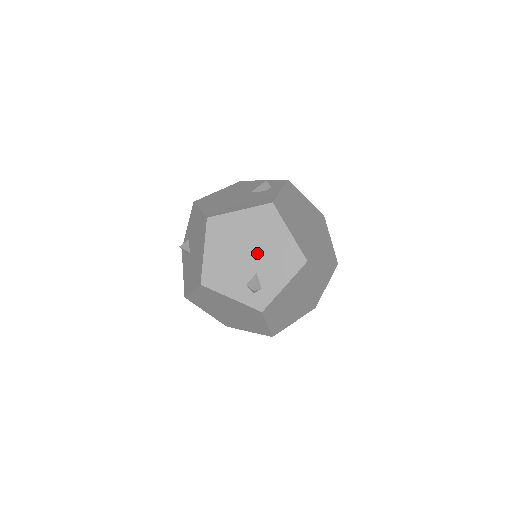
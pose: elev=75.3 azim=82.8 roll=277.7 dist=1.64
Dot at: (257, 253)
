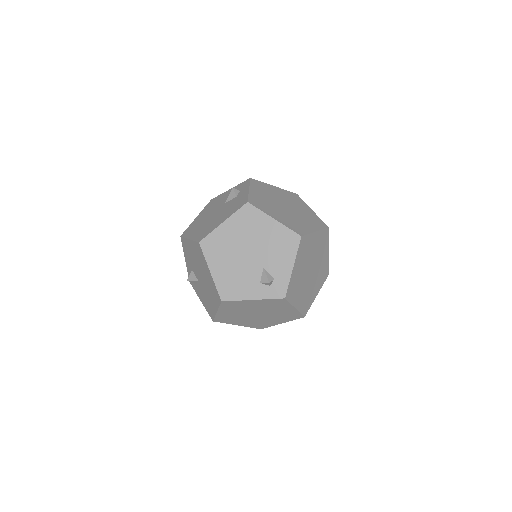
Dot at: (256, 251)
